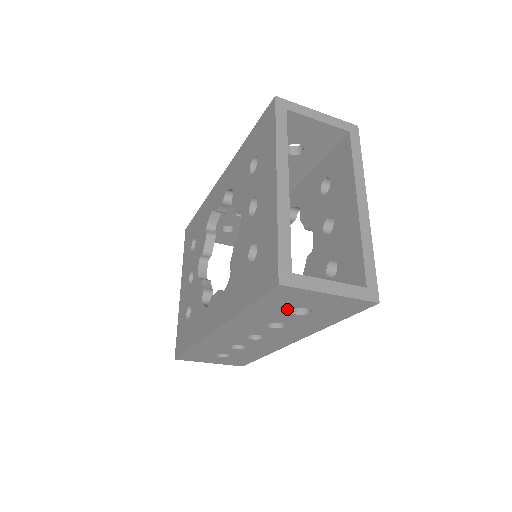
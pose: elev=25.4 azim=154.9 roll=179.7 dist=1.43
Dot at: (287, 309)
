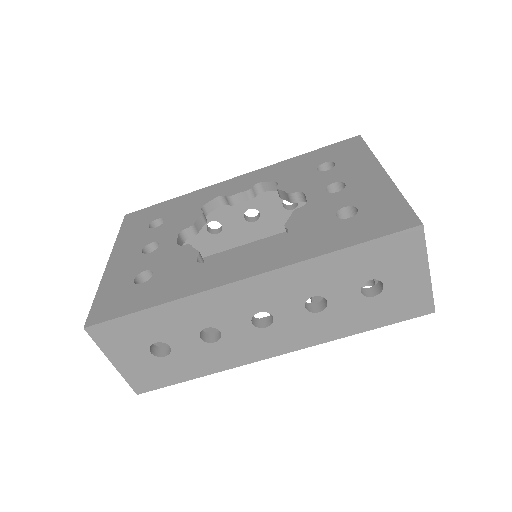
Dot at: (368, 276)
